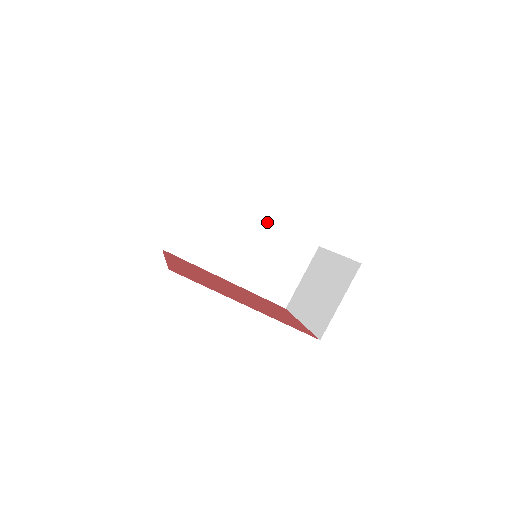
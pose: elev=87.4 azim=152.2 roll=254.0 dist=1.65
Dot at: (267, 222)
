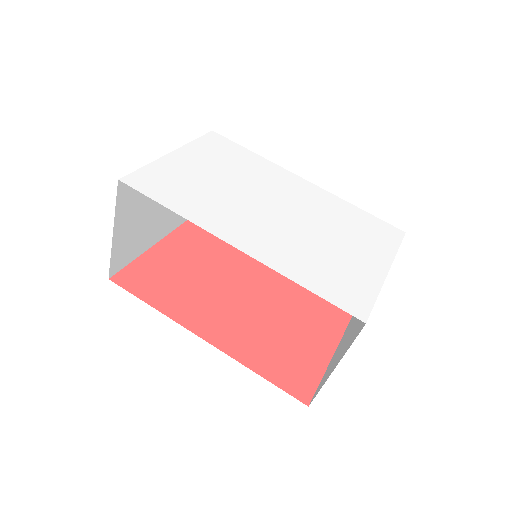
Dot at: occluded
